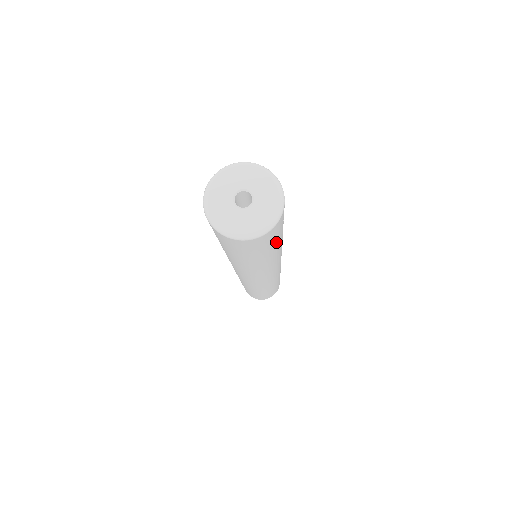
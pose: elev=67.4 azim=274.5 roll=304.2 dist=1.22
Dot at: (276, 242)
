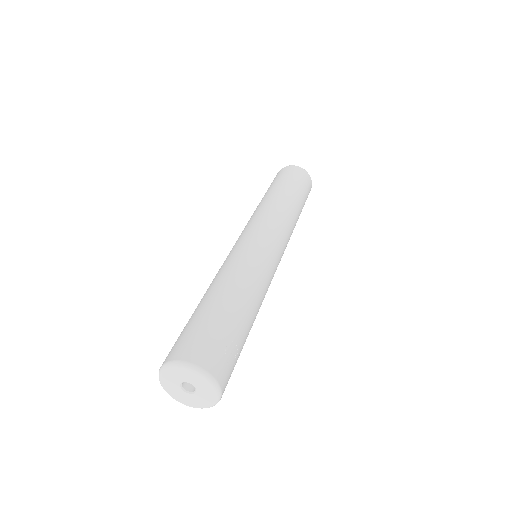
Dot at: (240, 352)
